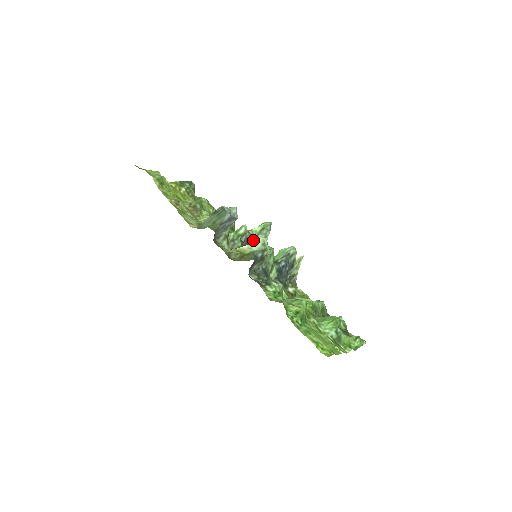
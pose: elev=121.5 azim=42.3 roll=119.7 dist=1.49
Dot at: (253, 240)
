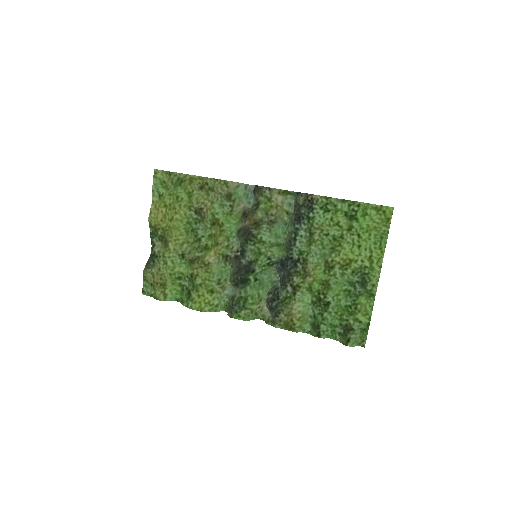
Dot at: (230, 277)
